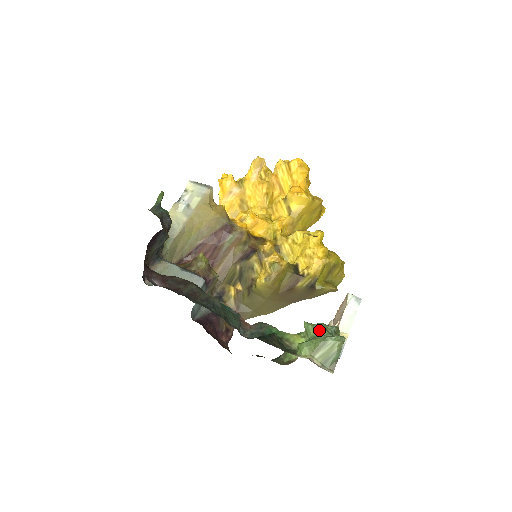
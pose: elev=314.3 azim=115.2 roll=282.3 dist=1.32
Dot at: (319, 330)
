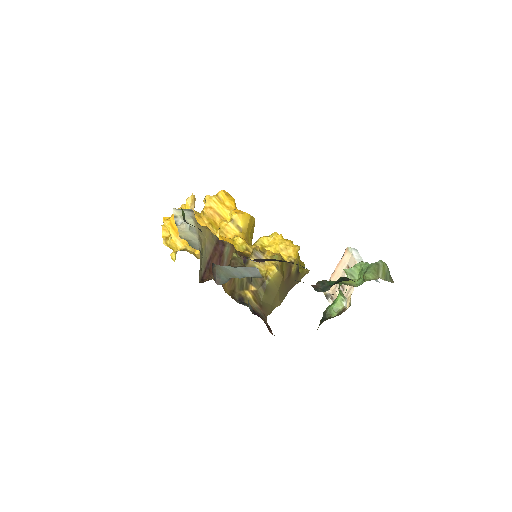
Dot at: (364, 264)
